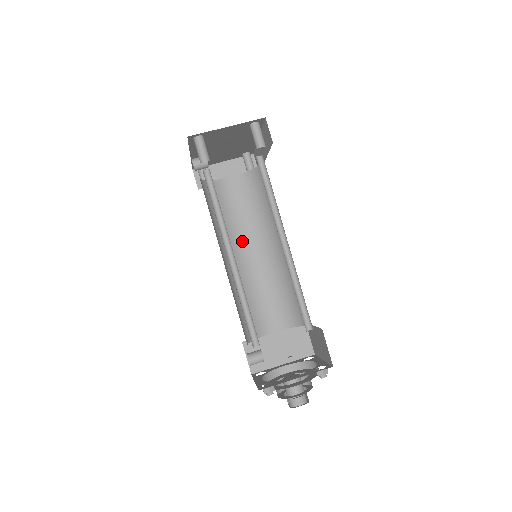
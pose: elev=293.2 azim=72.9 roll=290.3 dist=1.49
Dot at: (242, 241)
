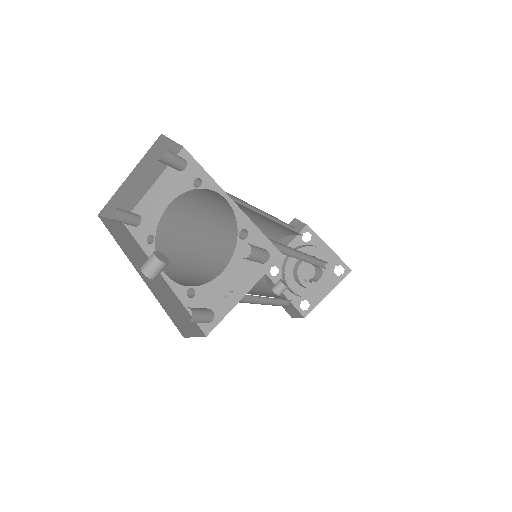
Dot at: (217, 232)
